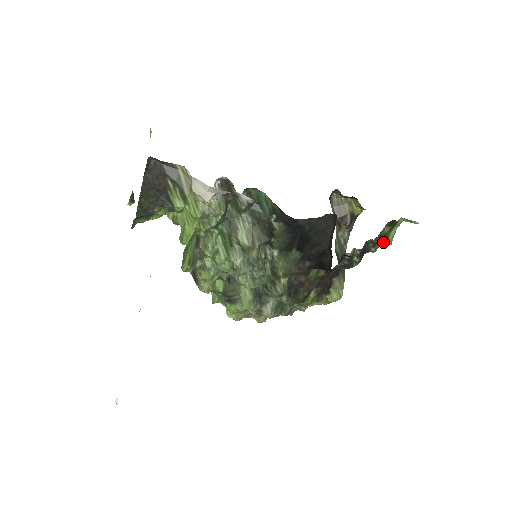
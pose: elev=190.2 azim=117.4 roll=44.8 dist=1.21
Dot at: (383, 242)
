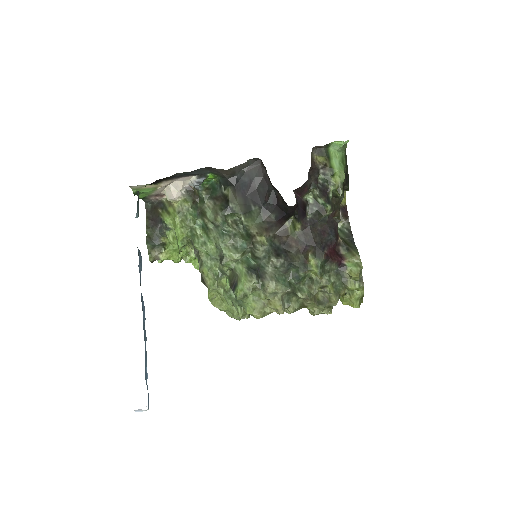
Dot at: (338, 179)
